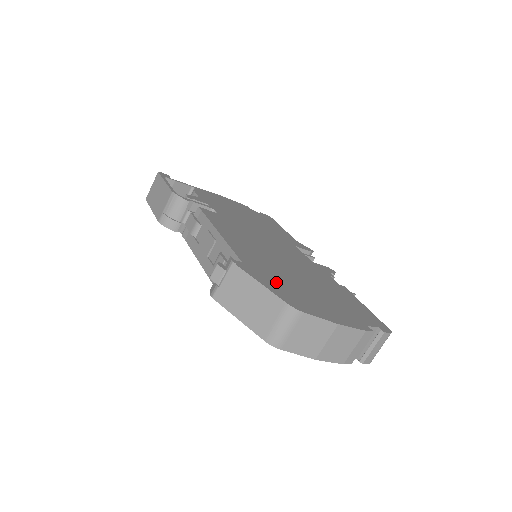
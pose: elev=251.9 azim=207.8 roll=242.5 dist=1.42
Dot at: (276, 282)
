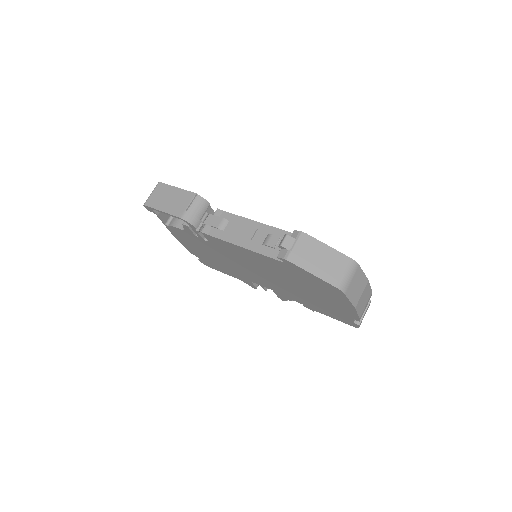
Dot at: occluded
